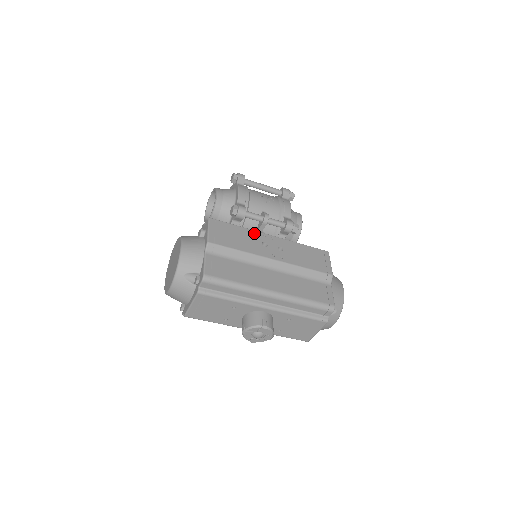
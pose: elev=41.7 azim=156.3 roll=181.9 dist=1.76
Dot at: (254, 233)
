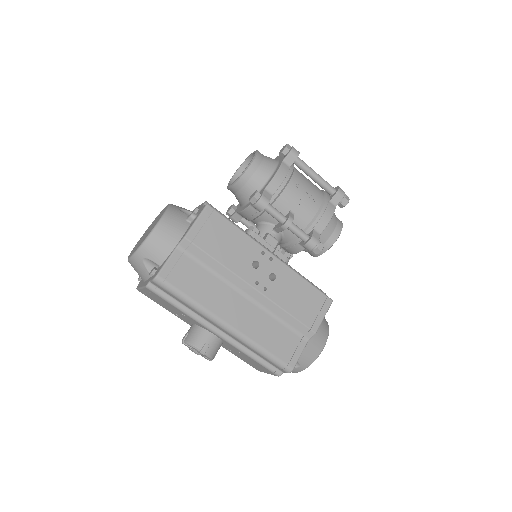
Dot at: (252, 244)
